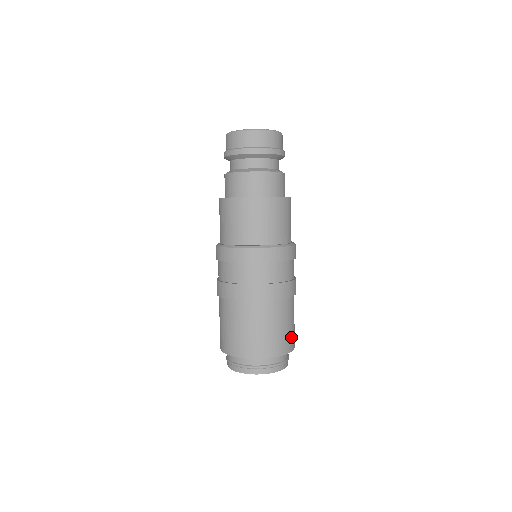
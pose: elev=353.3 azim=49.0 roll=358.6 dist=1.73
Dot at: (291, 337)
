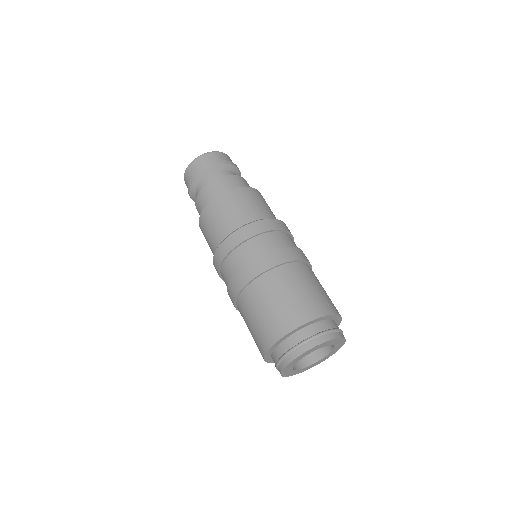
Dot at: (324, 300)
